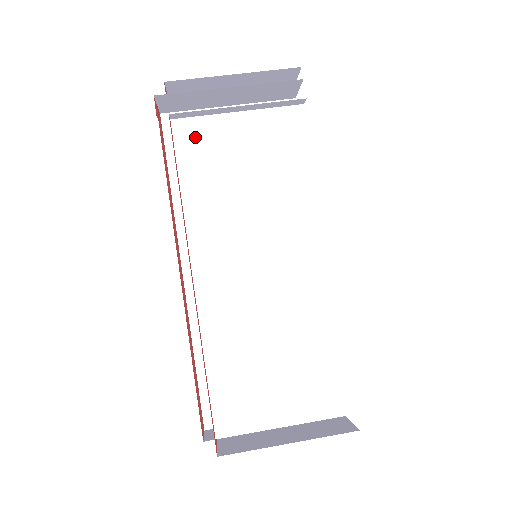
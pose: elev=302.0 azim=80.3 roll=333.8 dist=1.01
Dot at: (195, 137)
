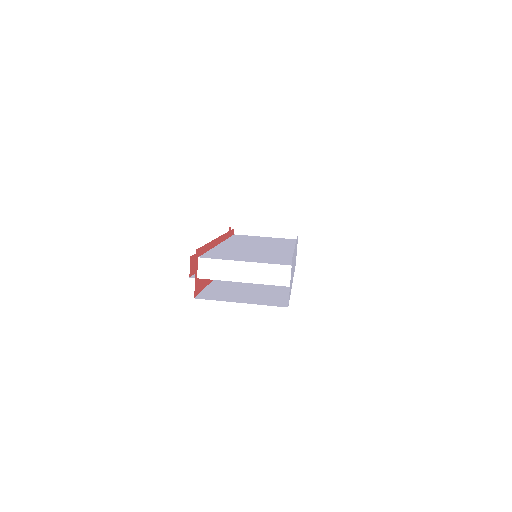
Dot at: (243, 236)
